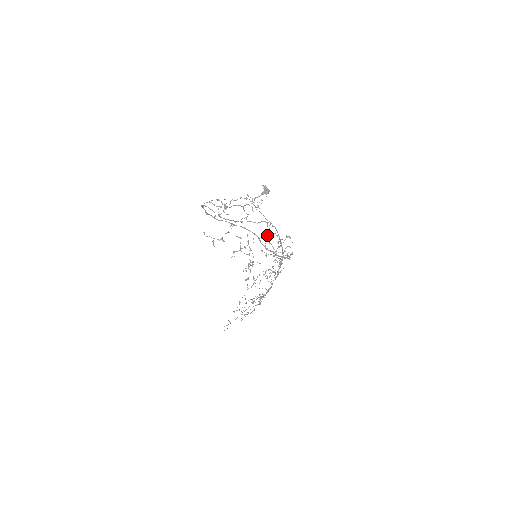
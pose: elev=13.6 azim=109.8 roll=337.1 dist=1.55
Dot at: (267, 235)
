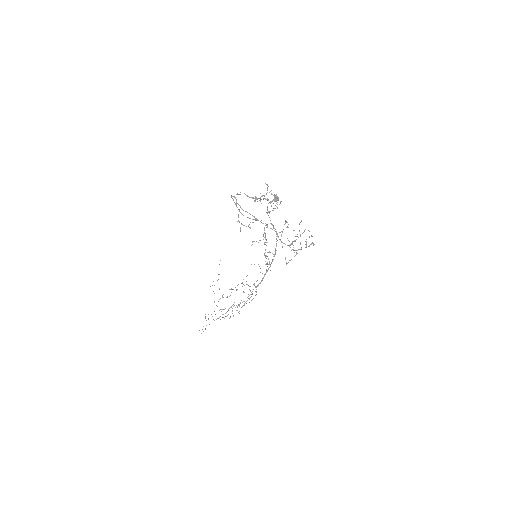
Dot at: (300, 222)
